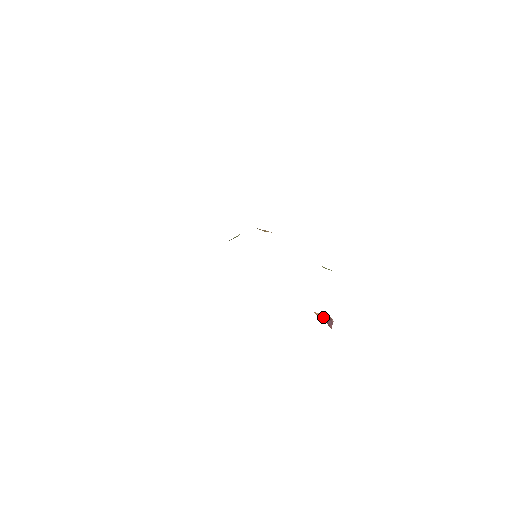
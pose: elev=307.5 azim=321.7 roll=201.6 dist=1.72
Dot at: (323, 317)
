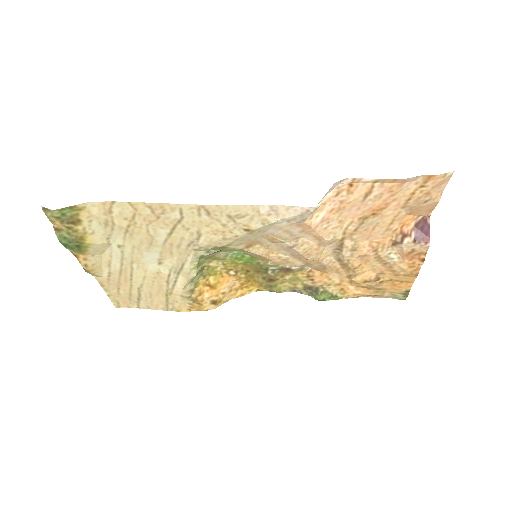
Dot at: (414, 229)
